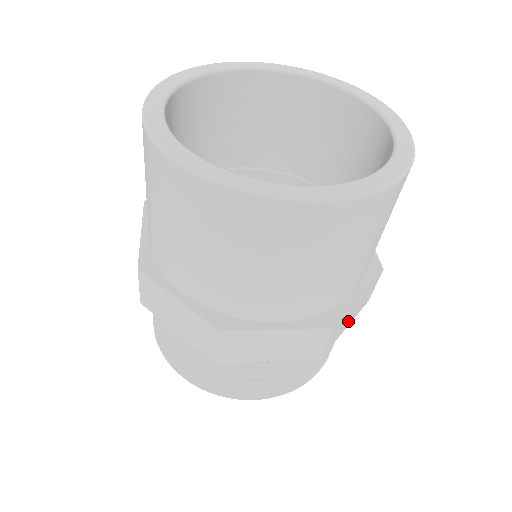
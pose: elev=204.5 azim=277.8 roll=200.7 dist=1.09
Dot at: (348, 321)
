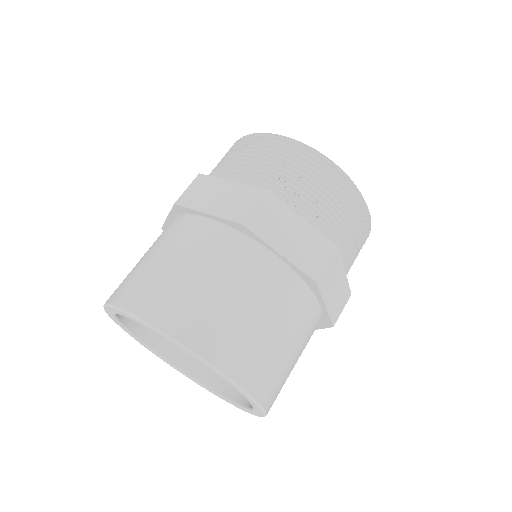
Dot at: occluded
